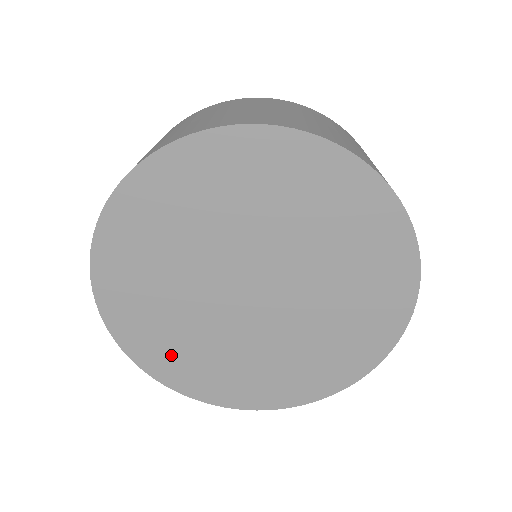
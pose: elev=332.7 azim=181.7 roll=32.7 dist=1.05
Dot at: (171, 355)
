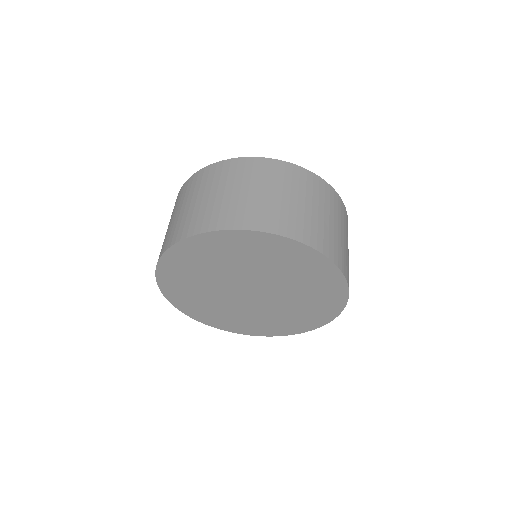
Dot at: (181, 289)
